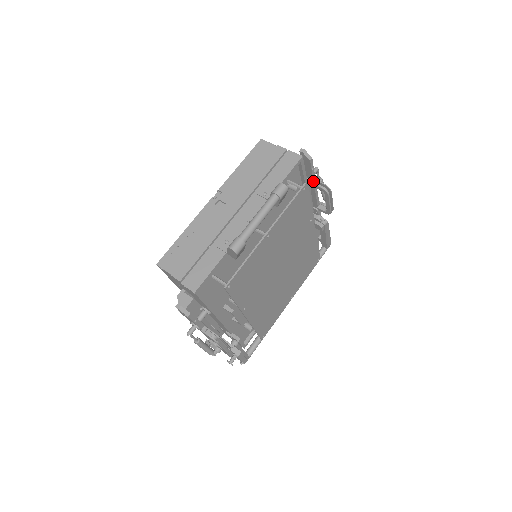
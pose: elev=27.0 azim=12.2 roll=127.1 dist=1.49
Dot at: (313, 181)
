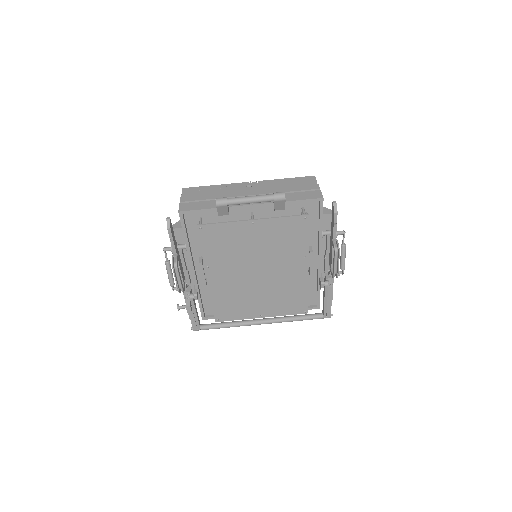
Dot at: (333, 236)
